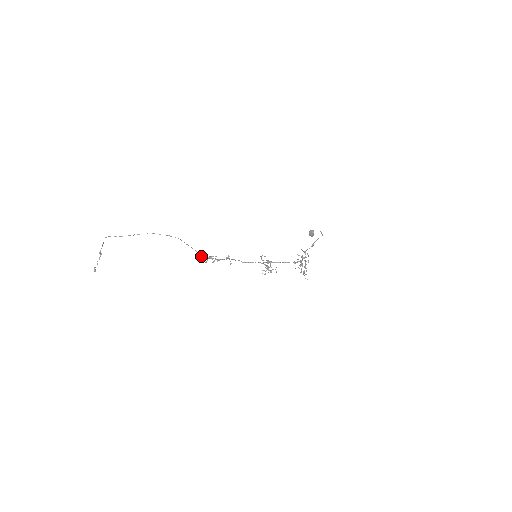
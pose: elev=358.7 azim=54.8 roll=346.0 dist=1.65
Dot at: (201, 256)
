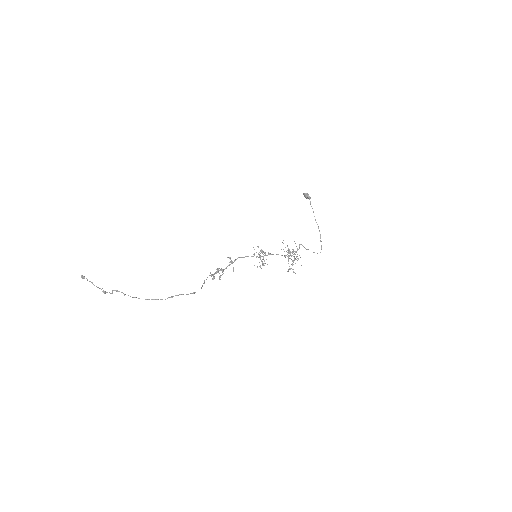
Dot at: (210, 275)
